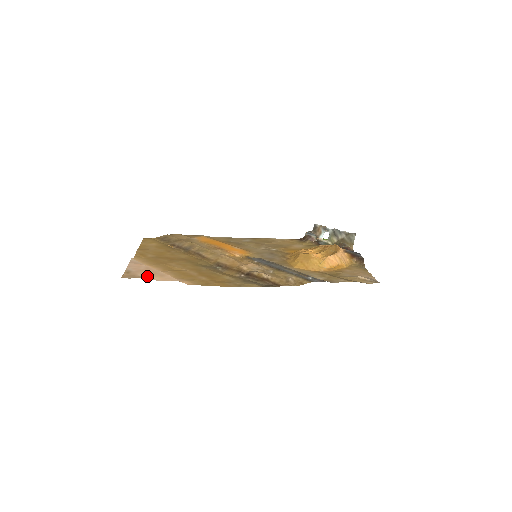
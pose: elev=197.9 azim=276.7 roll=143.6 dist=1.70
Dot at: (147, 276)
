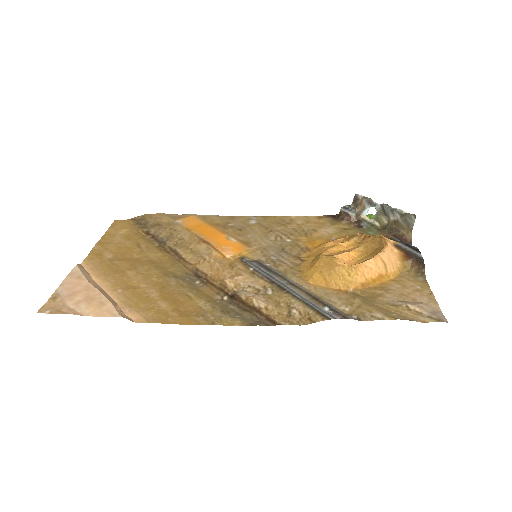
Dot at: (78, 306)
